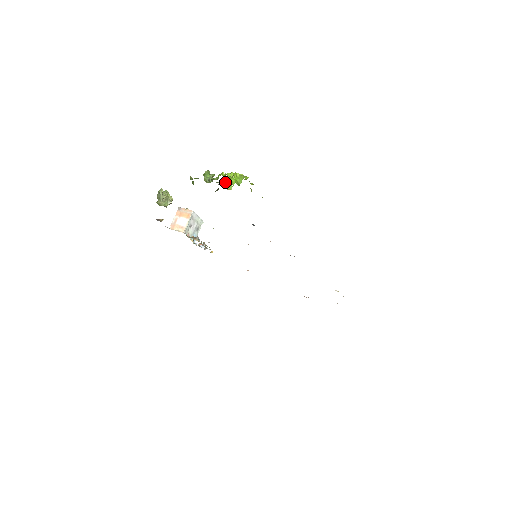
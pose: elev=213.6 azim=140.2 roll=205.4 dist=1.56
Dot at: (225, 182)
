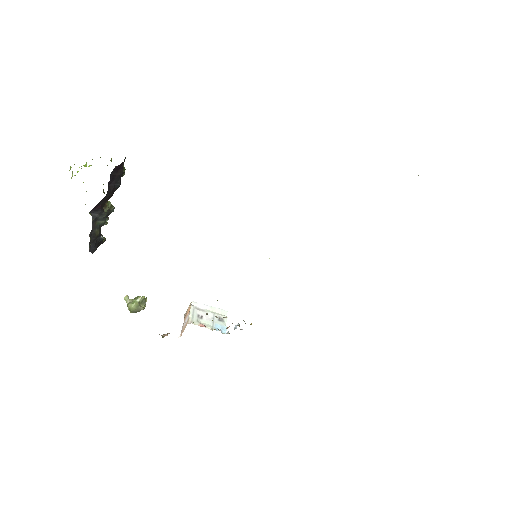
Dot at: (72, 176)
